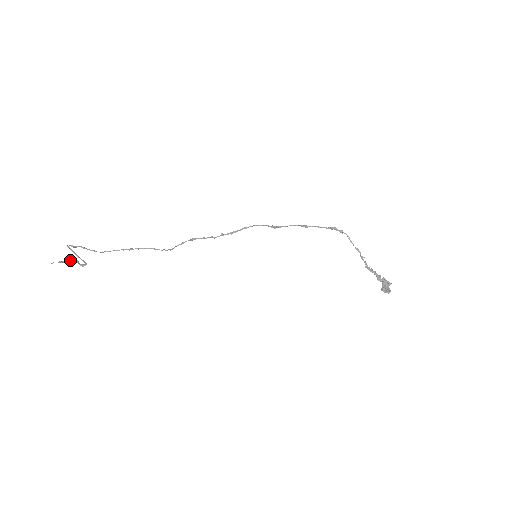
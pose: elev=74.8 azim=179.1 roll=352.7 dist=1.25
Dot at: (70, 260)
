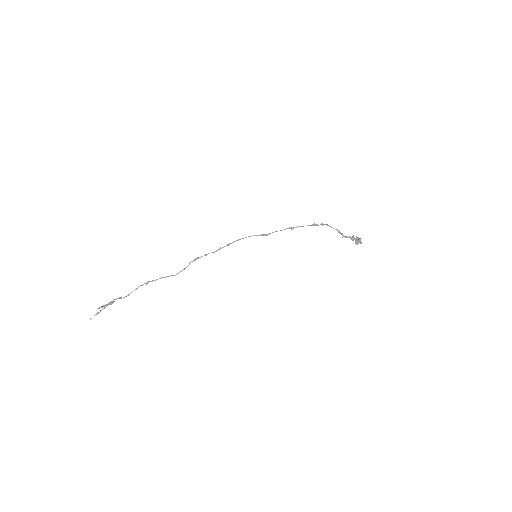
Dot at: occluded
